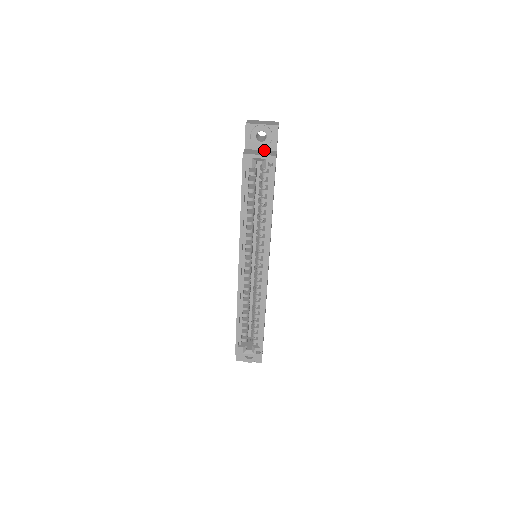
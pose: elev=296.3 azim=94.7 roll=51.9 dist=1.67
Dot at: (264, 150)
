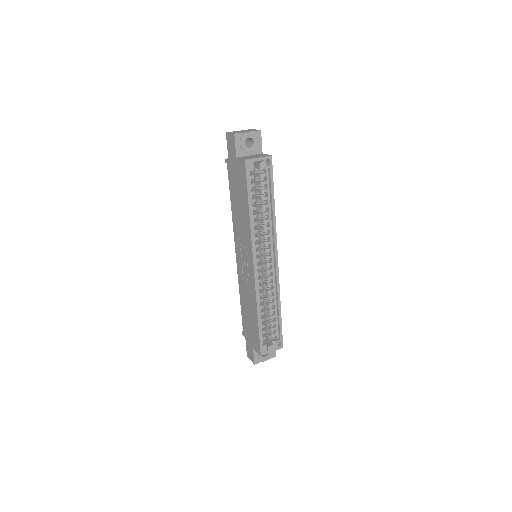
Dot at: (253, 155)
